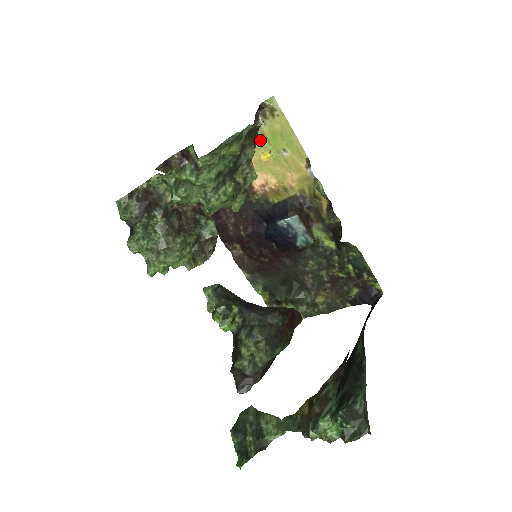
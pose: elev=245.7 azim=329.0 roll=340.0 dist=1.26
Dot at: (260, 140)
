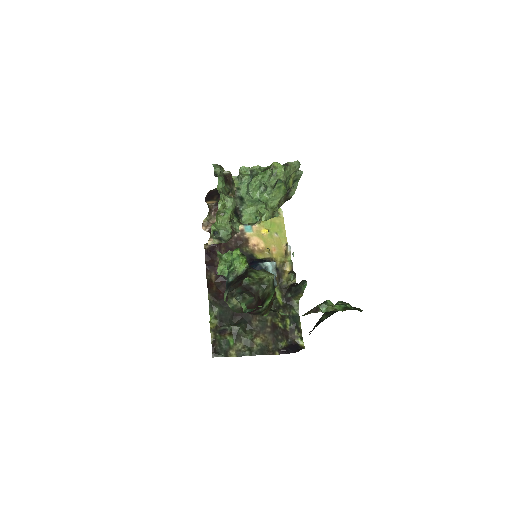
Dot at: (265, 223)
